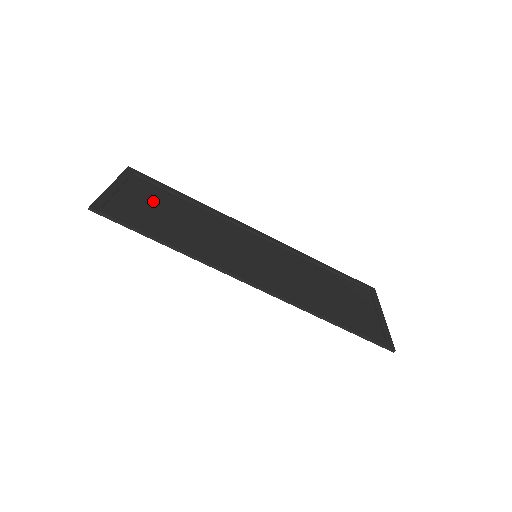
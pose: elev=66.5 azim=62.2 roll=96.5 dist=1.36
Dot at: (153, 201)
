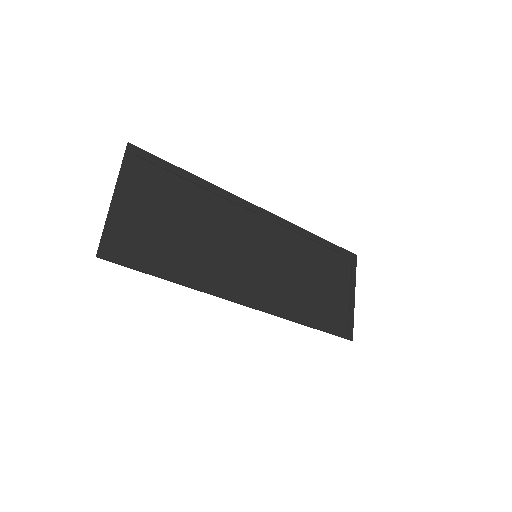
Dot at: (159, 205)
